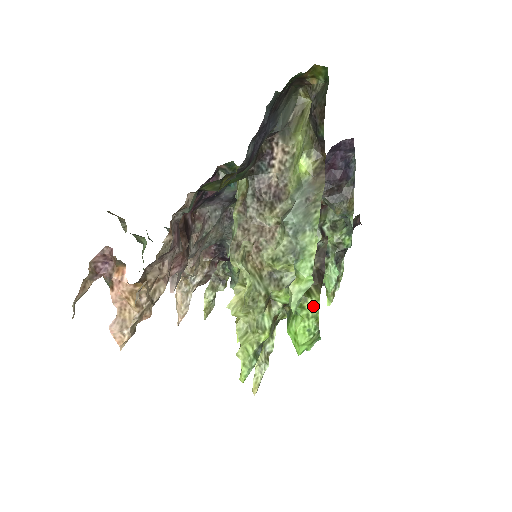
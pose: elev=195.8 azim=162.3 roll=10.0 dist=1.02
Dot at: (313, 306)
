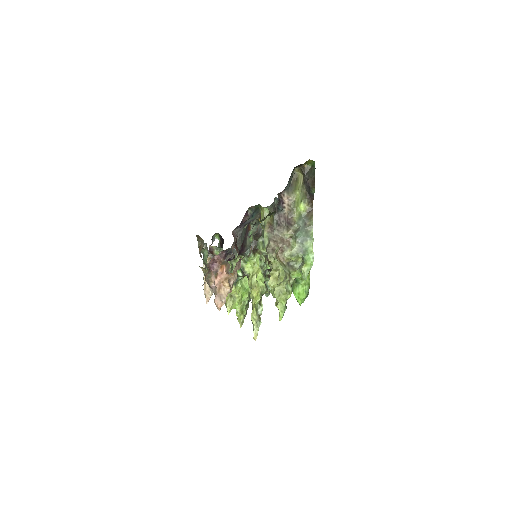
Dot at: (307, 278)
